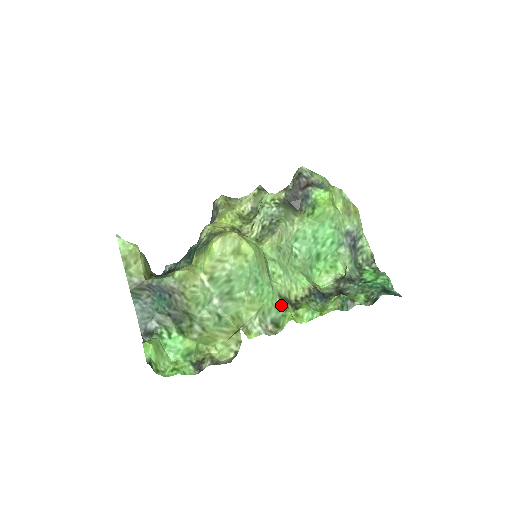
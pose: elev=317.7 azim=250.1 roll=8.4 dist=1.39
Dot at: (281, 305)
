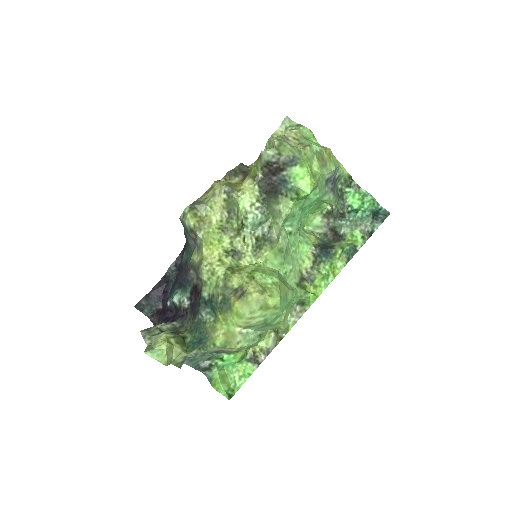
Dot at: (302, 292)
